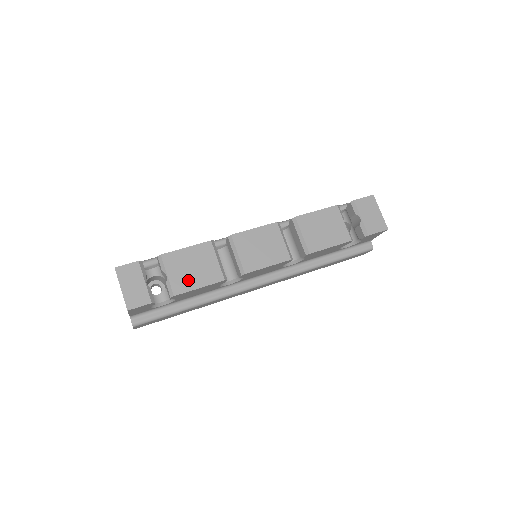
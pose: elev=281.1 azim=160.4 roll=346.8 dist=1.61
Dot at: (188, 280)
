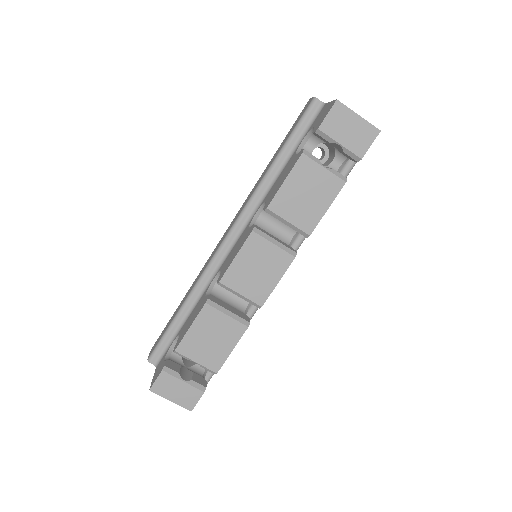
Dot at: (217, 352)
